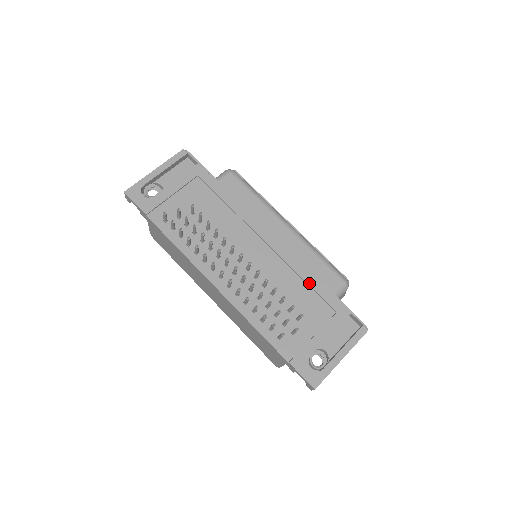
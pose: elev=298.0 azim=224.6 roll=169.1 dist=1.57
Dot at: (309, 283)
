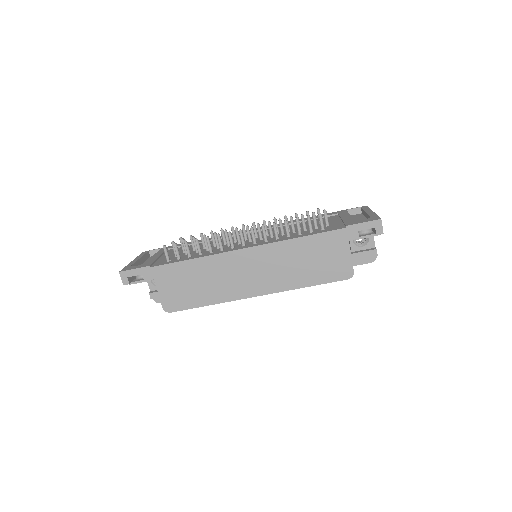
Dot at: occluded
